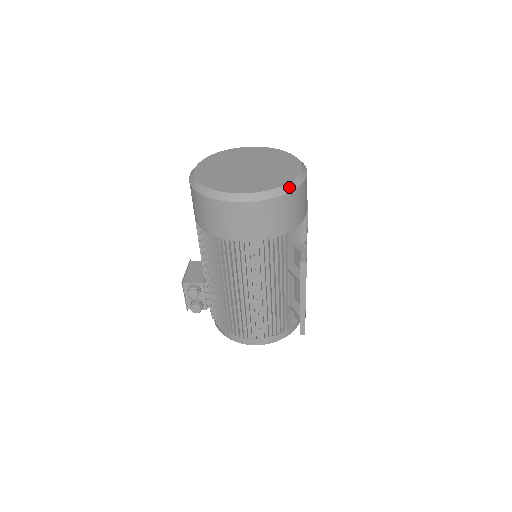
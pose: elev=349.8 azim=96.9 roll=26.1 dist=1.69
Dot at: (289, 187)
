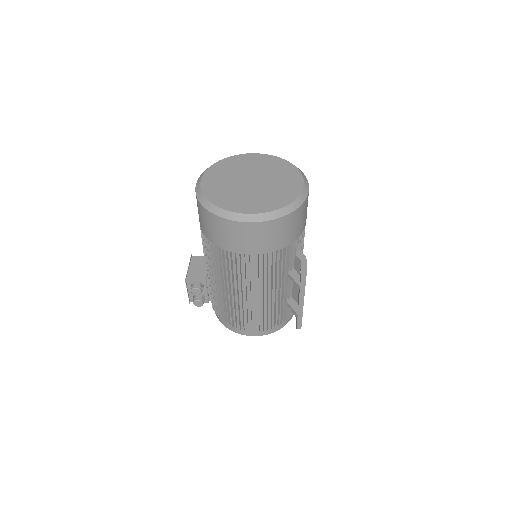
Dot at: (293, 206)
